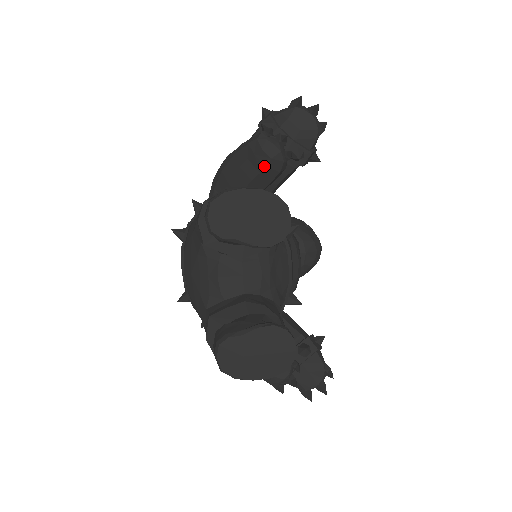
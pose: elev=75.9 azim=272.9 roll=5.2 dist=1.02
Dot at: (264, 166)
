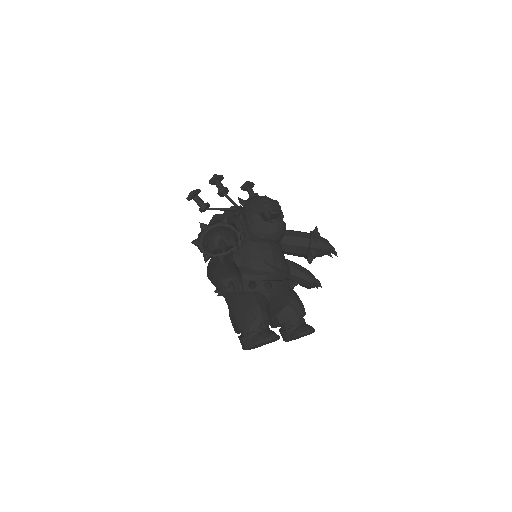
Dot at: occluded
